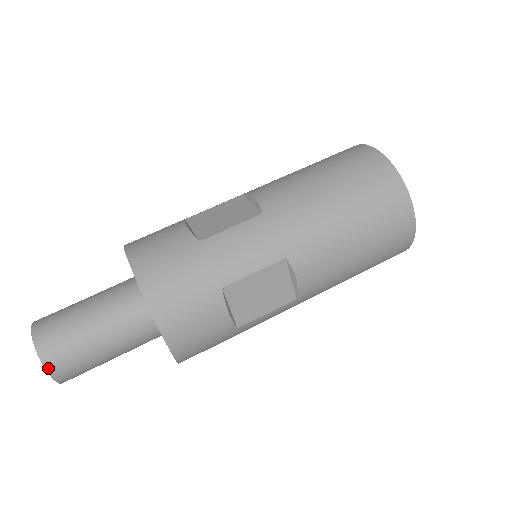
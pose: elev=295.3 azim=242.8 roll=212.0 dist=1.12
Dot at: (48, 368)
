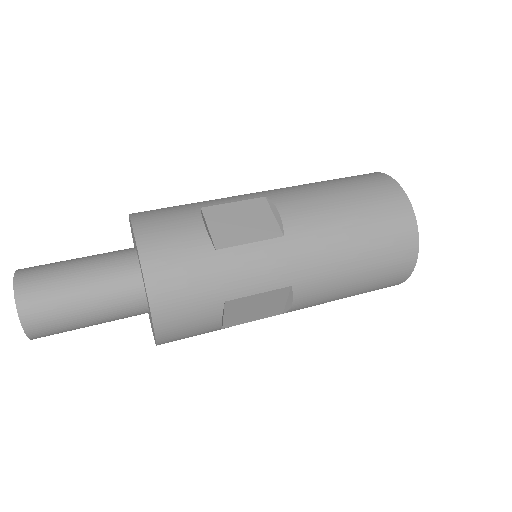
Dot at: (27, 330)
